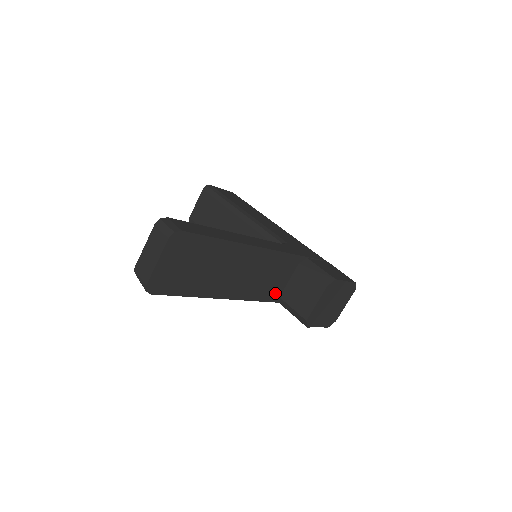
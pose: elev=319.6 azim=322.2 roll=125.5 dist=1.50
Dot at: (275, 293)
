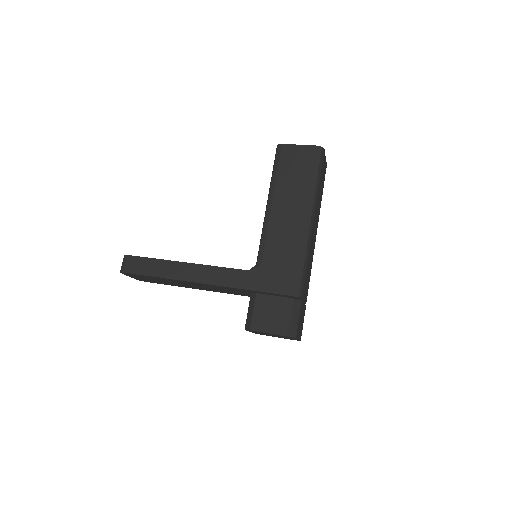
Dot at: occluded
